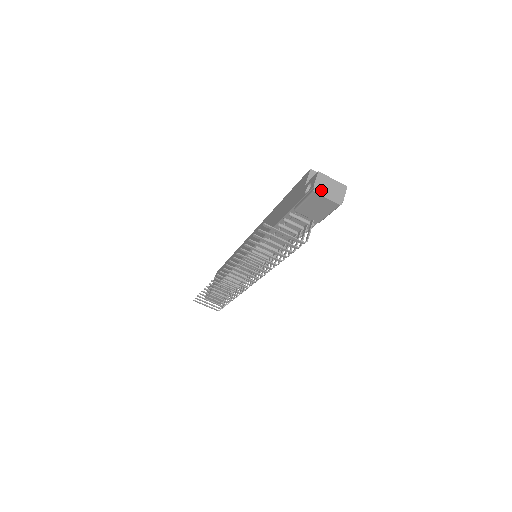
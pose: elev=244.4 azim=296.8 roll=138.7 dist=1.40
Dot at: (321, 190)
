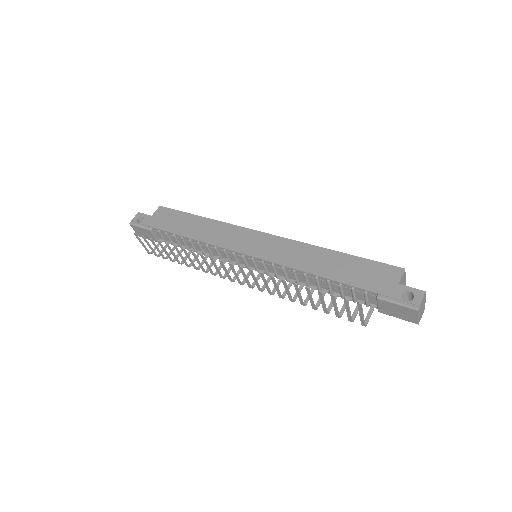
Dot at: (420, 309)
